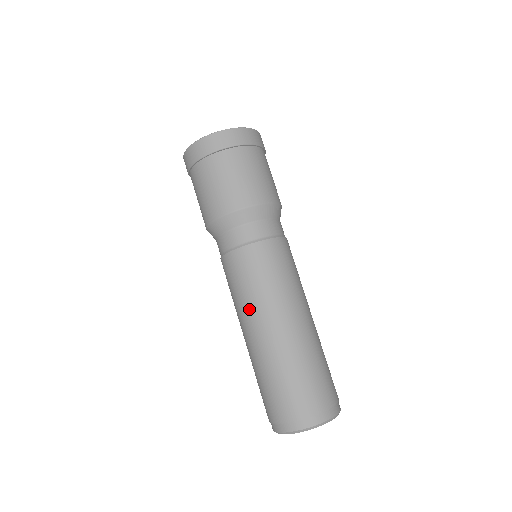
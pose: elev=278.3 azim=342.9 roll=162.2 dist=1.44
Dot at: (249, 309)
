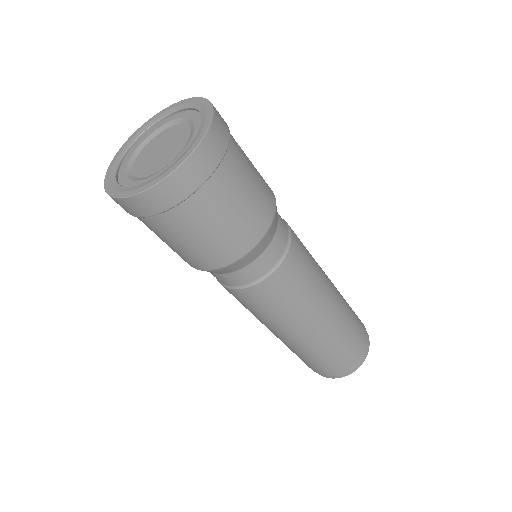
Dot at: occluded
